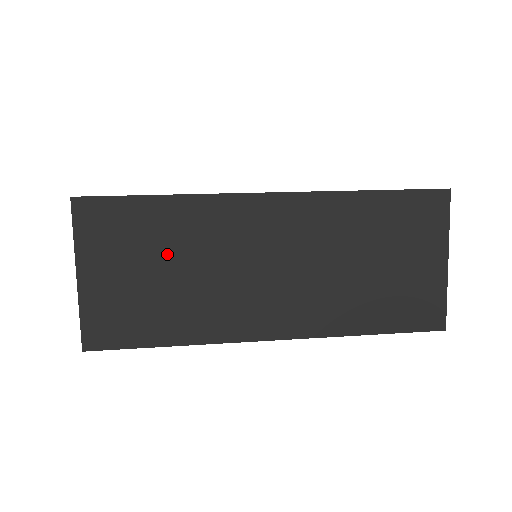
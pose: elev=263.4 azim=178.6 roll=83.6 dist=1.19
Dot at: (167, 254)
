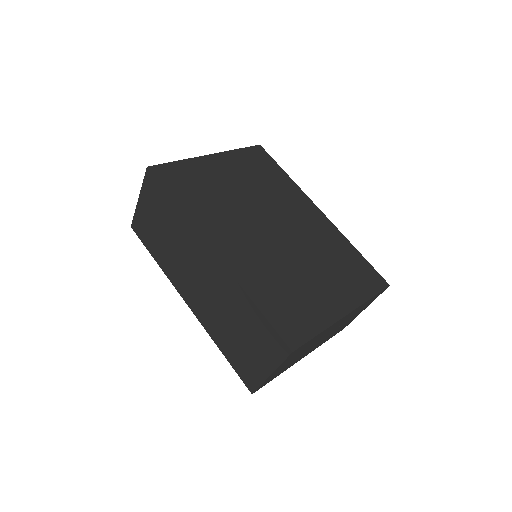
Dot at: (168, 227)
